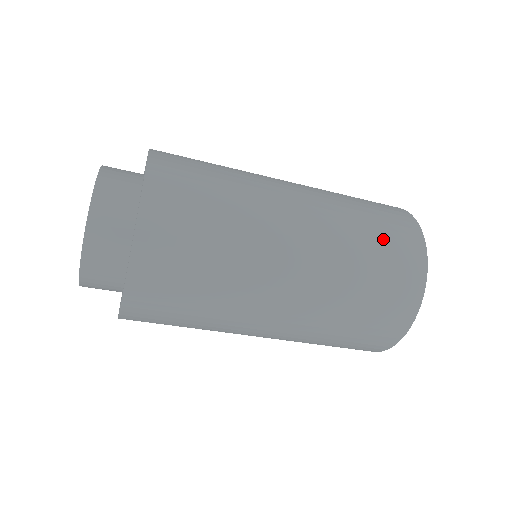
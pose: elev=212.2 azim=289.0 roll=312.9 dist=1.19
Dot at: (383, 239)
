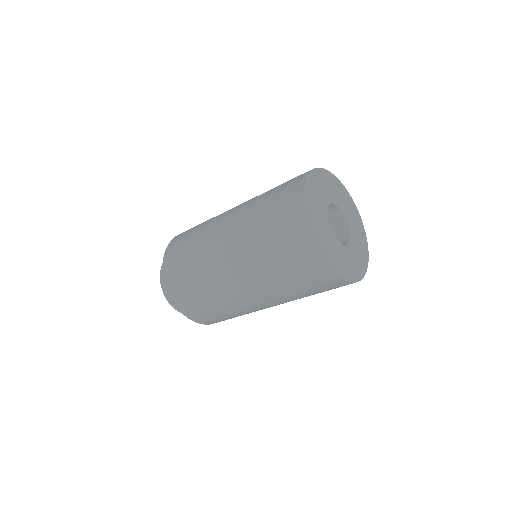
Dot at: (279, 188)
